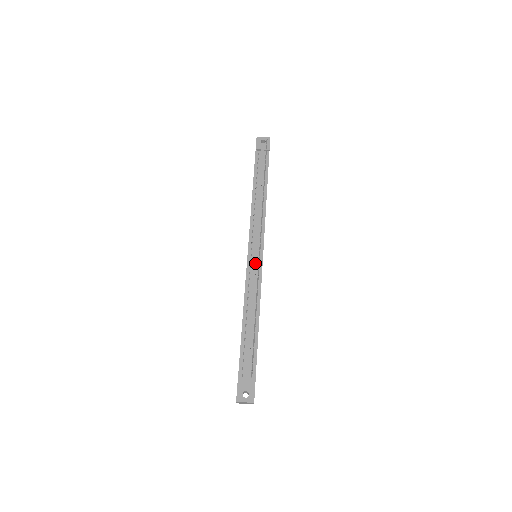
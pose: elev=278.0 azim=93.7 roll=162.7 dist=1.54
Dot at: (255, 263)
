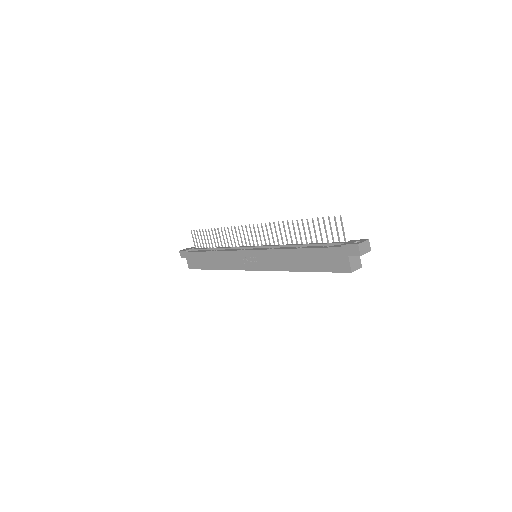
Dot at: (261, 246)
